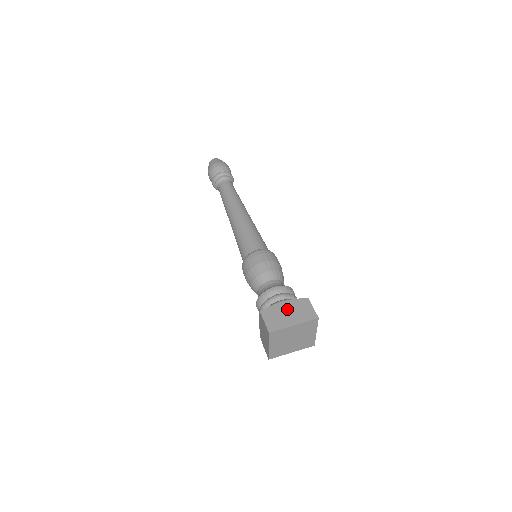
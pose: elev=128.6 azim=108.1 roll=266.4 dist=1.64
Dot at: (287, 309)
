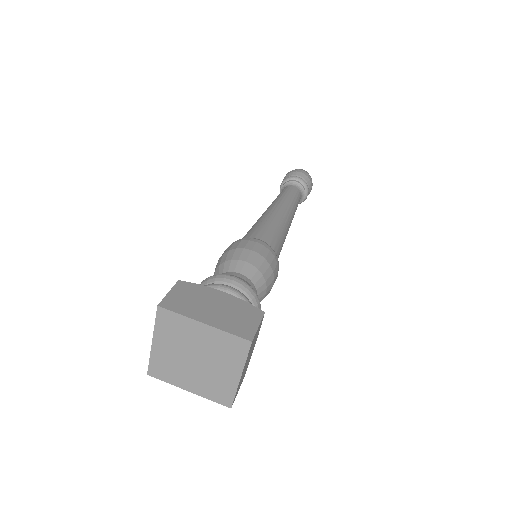
Dot at: (218, 302)
